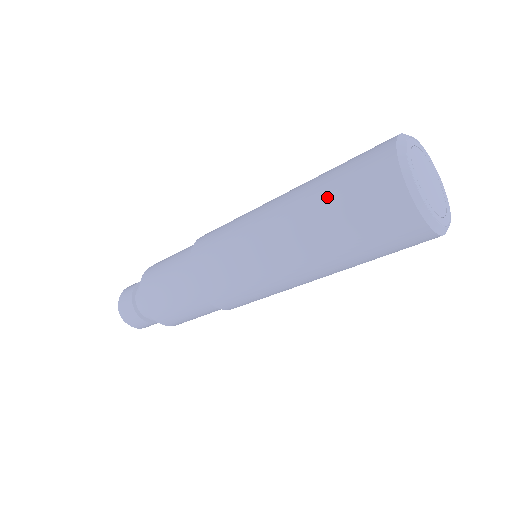
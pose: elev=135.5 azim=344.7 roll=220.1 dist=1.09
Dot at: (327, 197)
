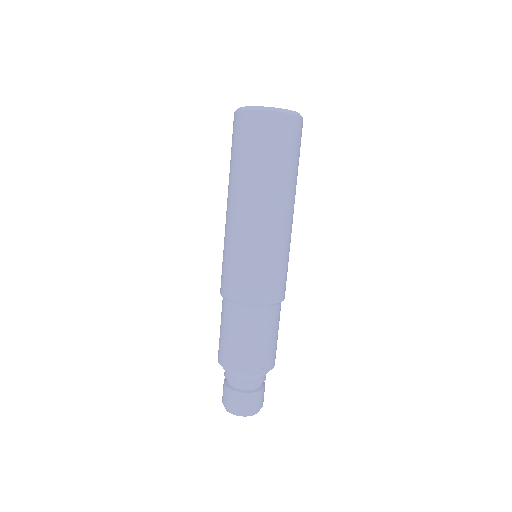
Dot at: (241, 163)
